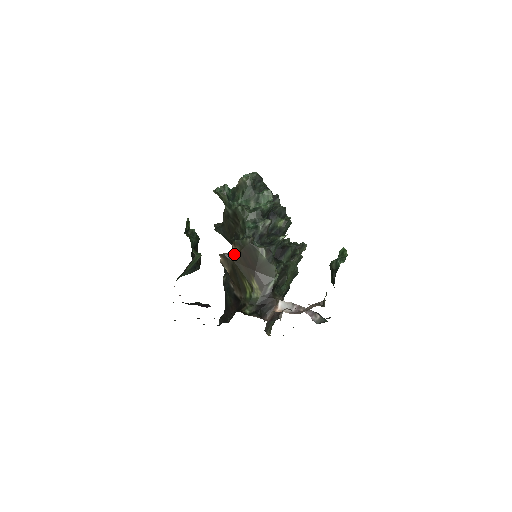
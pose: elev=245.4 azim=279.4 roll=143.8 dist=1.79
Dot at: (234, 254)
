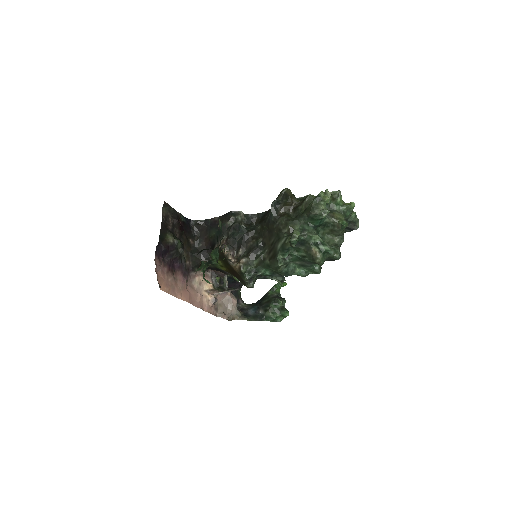
Dot at: (234, 264)
